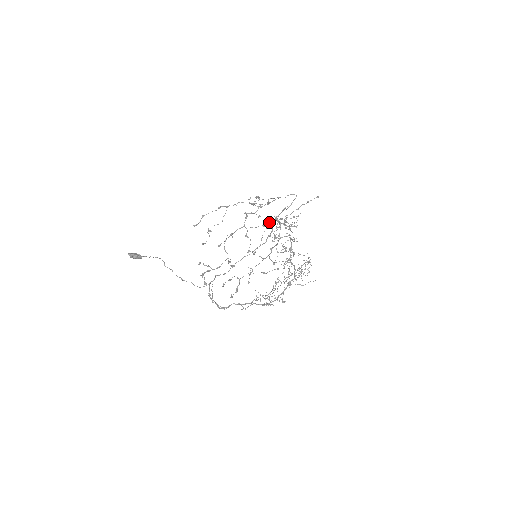
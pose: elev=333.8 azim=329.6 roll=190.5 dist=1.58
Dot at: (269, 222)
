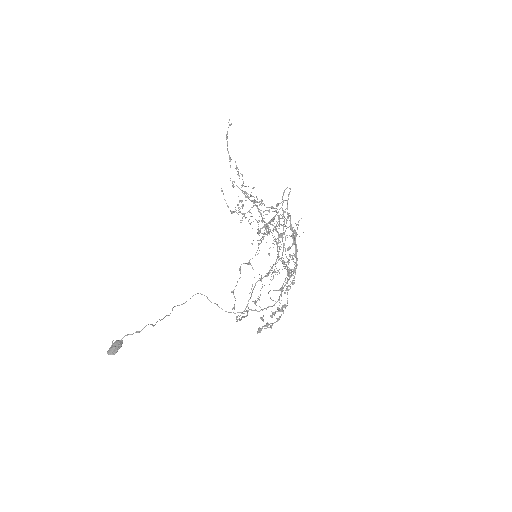
Dot at: occluded
